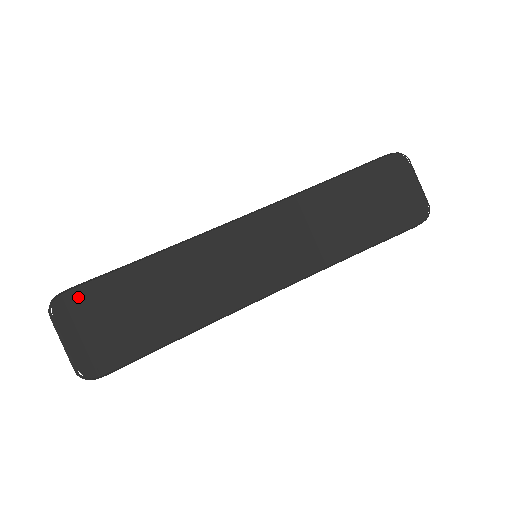
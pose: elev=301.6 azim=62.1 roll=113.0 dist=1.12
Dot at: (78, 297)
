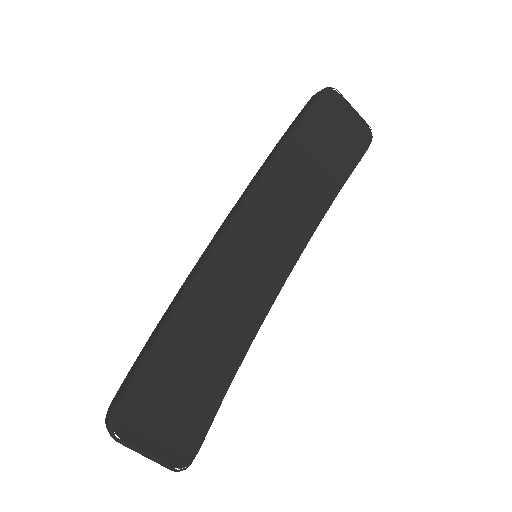
Dot at: (130, 404)
